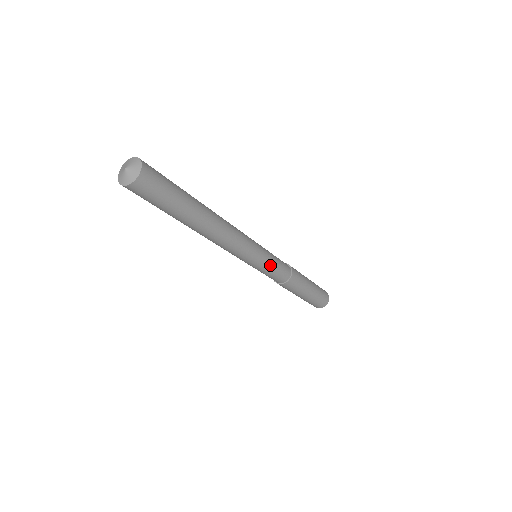
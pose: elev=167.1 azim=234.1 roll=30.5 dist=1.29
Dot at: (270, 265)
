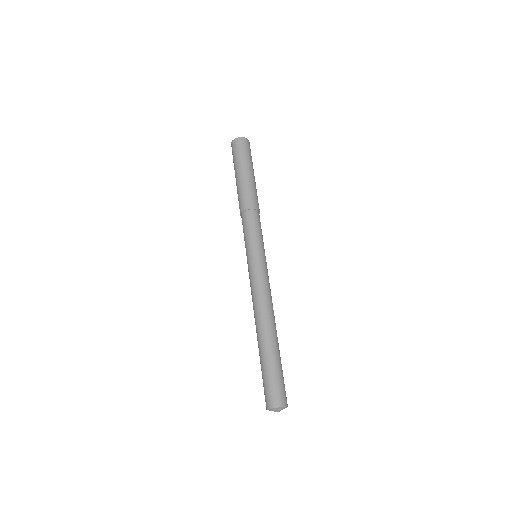
Dot at: occluded
